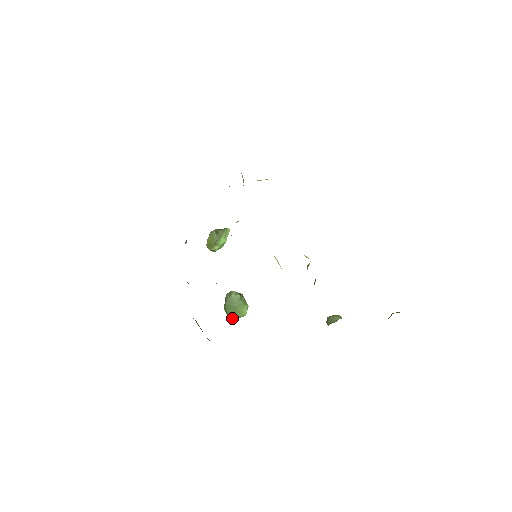
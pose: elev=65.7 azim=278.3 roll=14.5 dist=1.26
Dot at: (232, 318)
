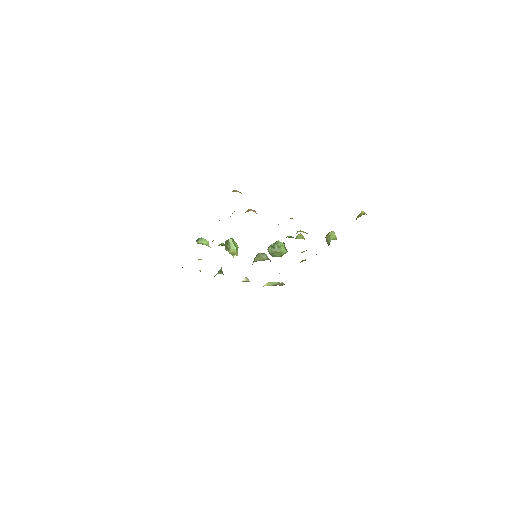
Dot at: occluded
